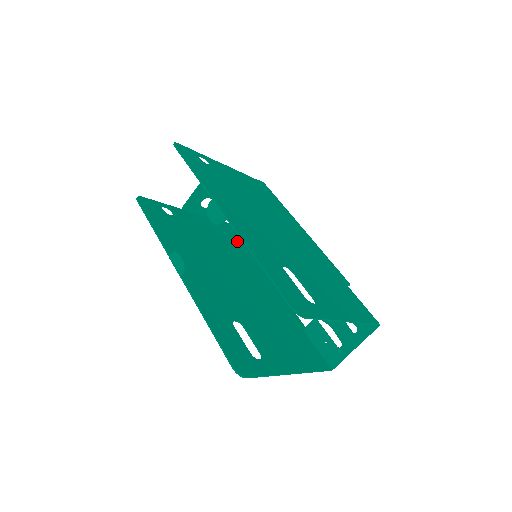
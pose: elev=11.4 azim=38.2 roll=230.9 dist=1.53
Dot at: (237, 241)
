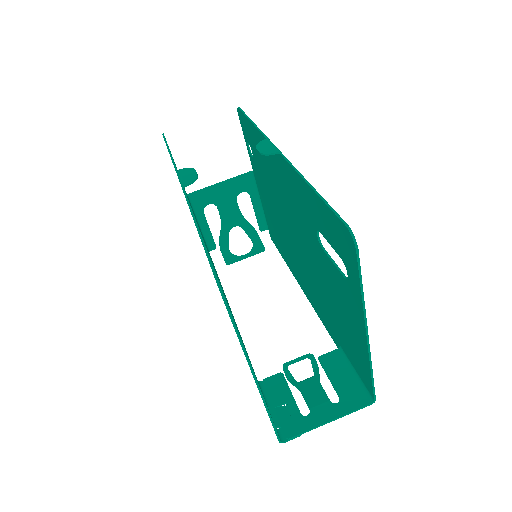
Dot at: occluded
